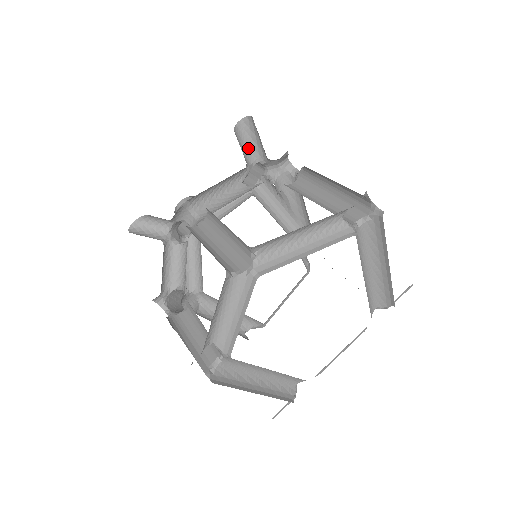
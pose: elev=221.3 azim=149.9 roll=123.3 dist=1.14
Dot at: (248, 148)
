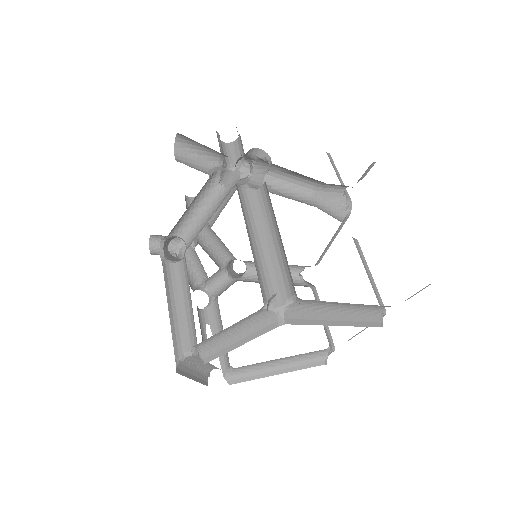
Dot at: (205, 151)
